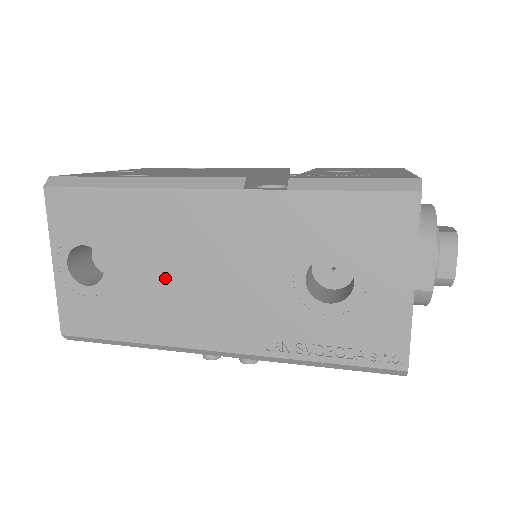
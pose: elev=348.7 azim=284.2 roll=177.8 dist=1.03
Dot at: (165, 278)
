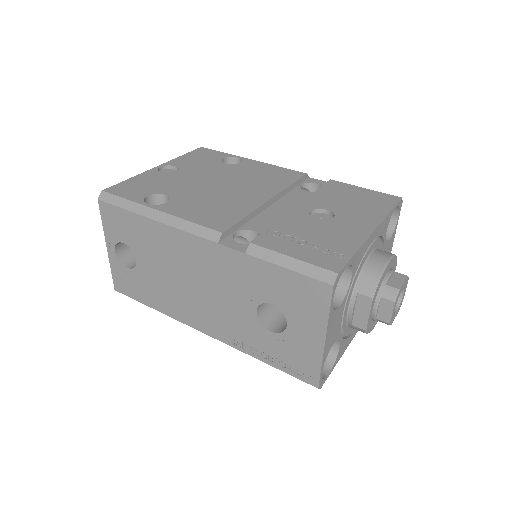
Dot at: (172, 280)
